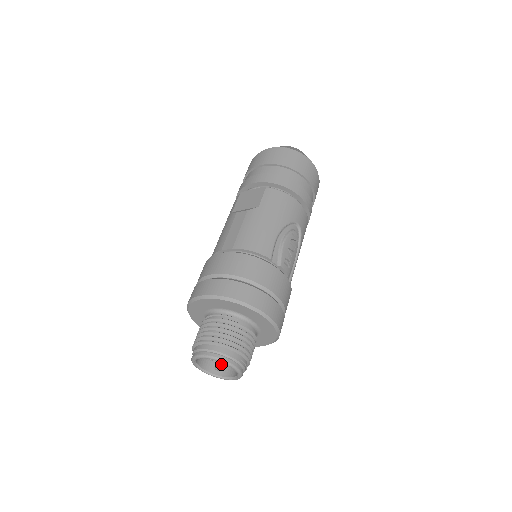
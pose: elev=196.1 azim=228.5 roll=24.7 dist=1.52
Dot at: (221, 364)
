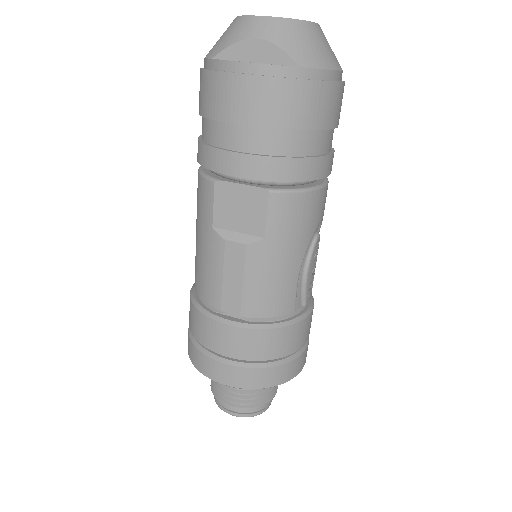
Dot at: occluded
